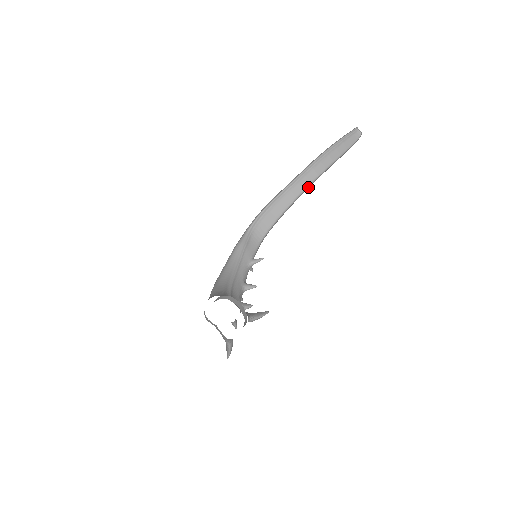
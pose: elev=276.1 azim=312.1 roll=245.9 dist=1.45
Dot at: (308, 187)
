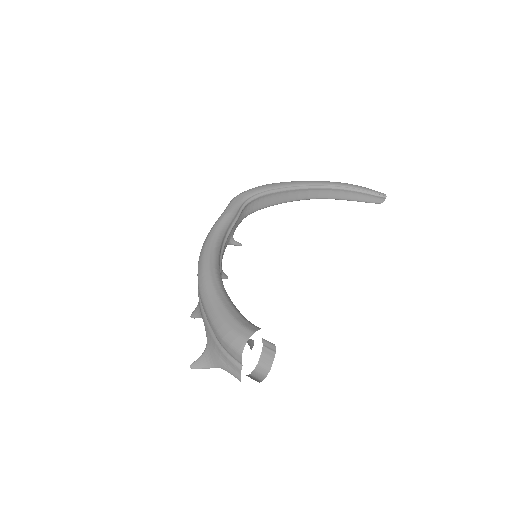
Dot at: occluded
